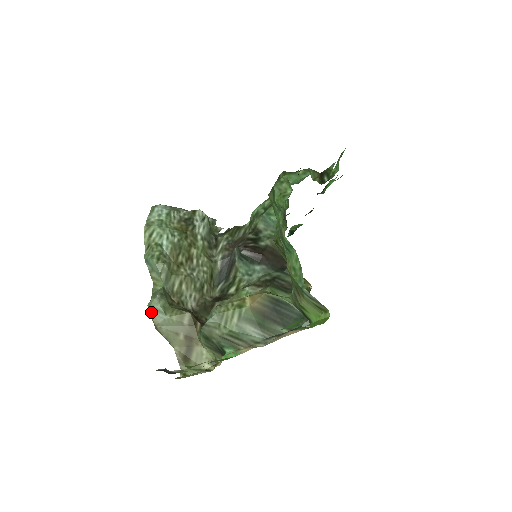
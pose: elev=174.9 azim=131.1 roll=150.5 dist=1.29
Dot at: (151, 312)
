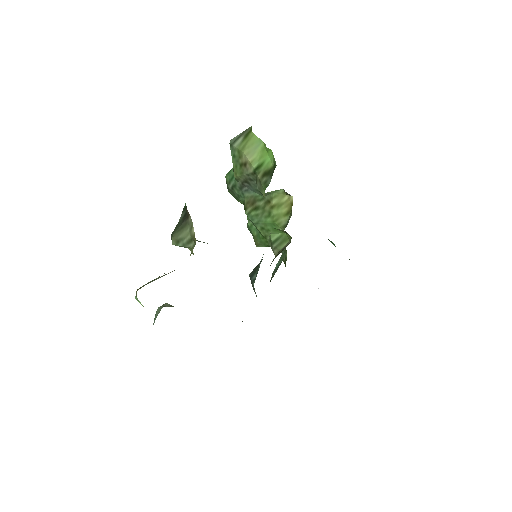
Dot at: (136, 294)
